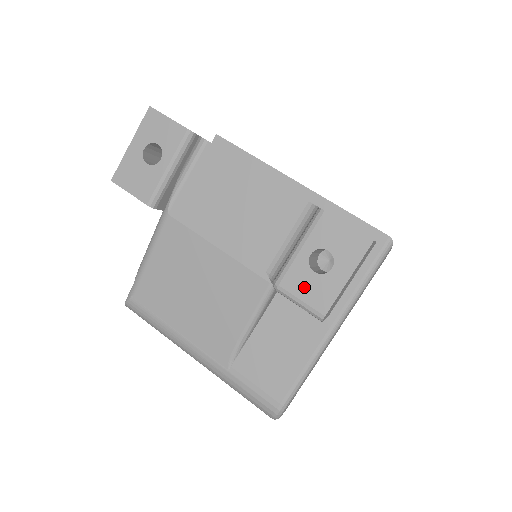
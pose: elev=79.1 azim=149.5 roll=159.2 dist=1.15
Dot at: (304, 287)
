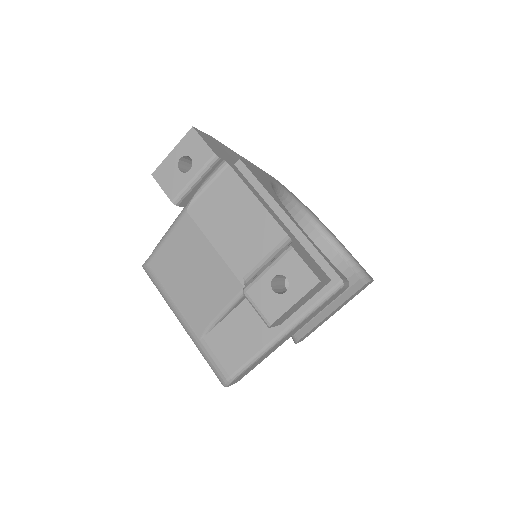
Dot at: (263, 299)
